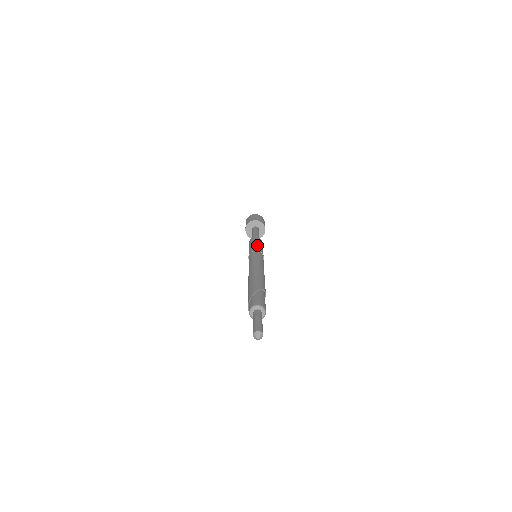
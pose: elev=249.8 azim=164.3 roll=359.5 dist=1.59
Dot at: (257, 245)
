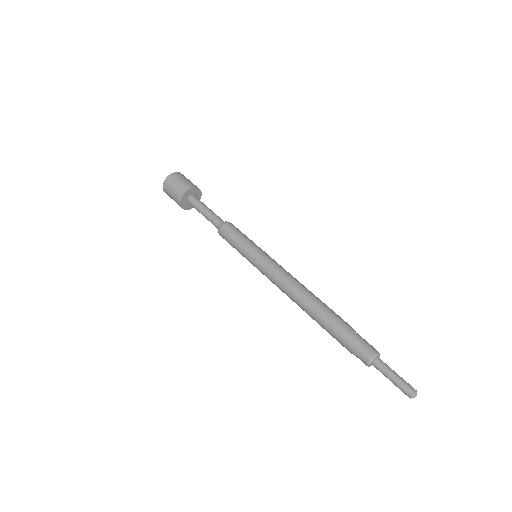
Dot at: occluded
